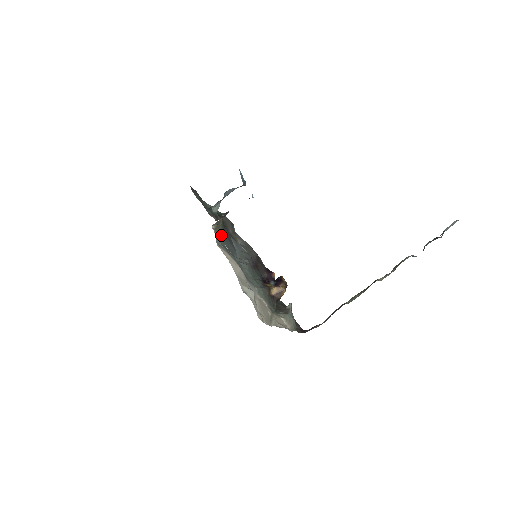
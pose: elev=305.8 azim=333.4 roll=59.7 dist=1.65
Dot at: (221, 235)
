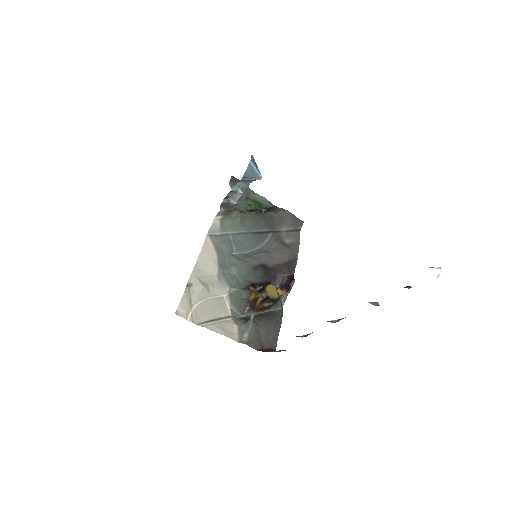
Dot at: (234, 227)
